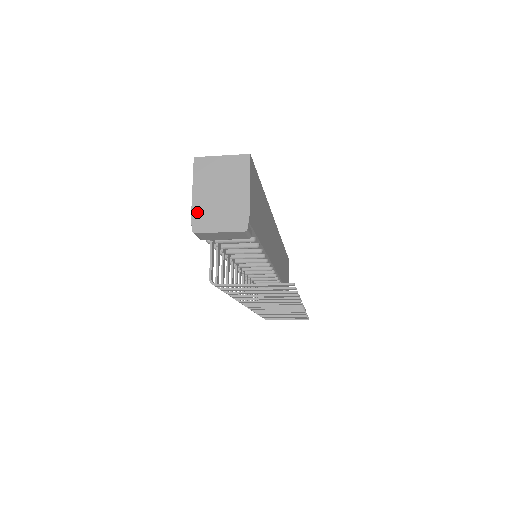
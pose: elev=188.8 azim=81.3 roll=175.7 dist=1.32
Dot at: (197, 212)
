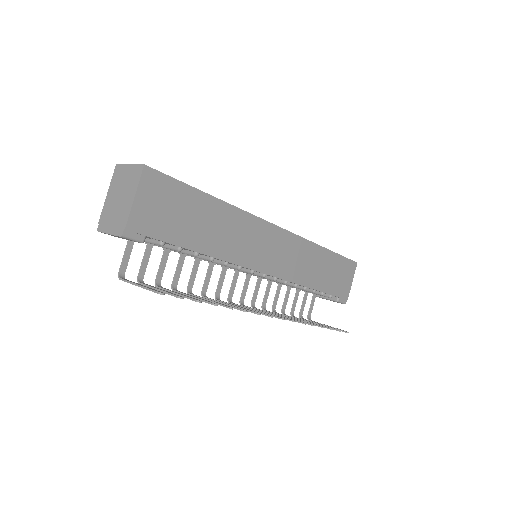
Dot at: (104, 213)
